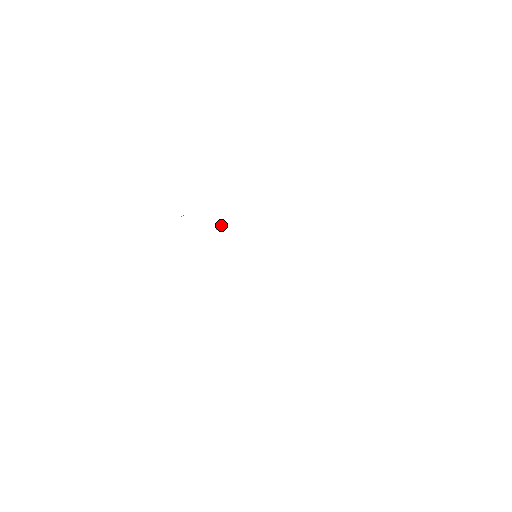
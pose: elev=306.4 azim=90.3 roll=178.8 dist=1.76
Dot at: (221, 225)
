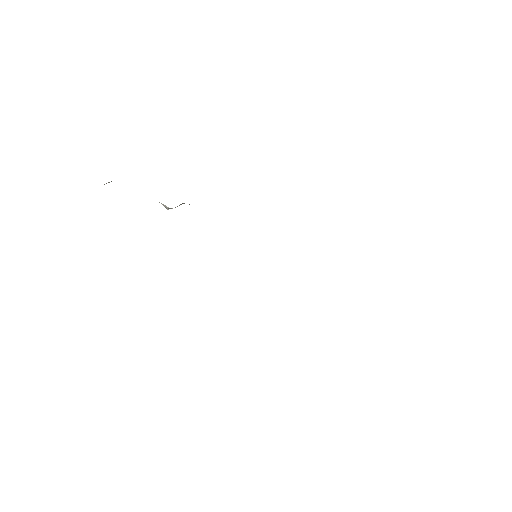
Dot at: occluded
